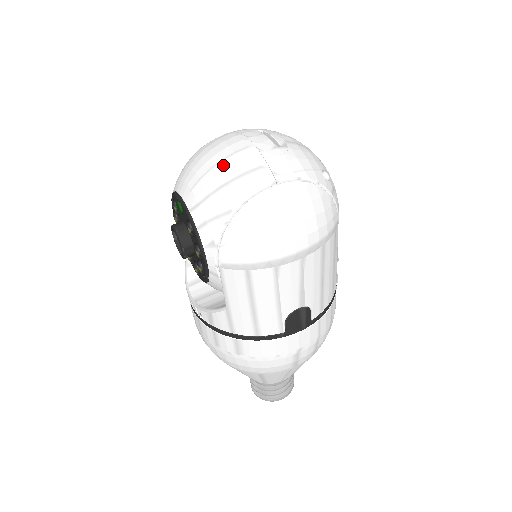
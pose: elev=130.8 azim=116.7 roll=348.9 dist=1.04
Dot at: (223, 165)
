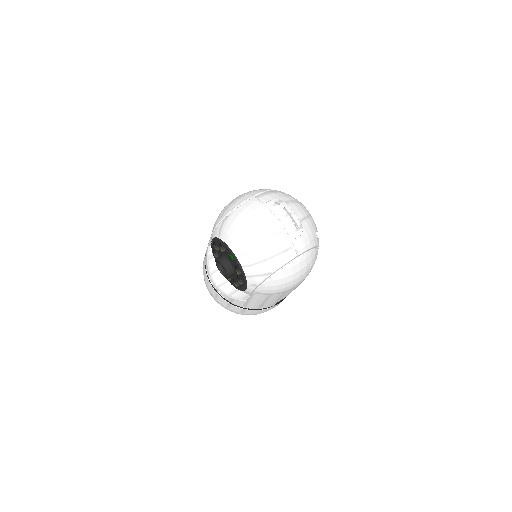
Dot at: (267, 245)
